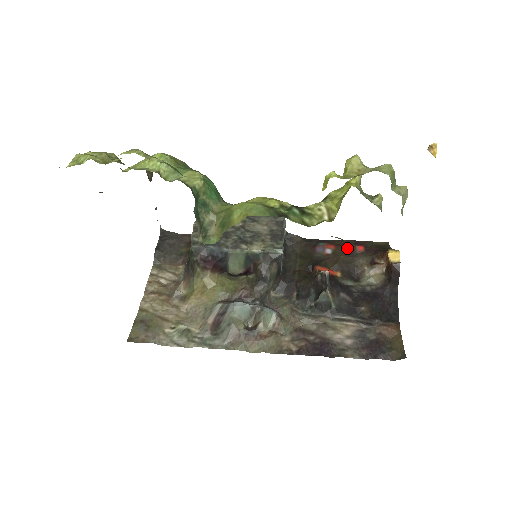
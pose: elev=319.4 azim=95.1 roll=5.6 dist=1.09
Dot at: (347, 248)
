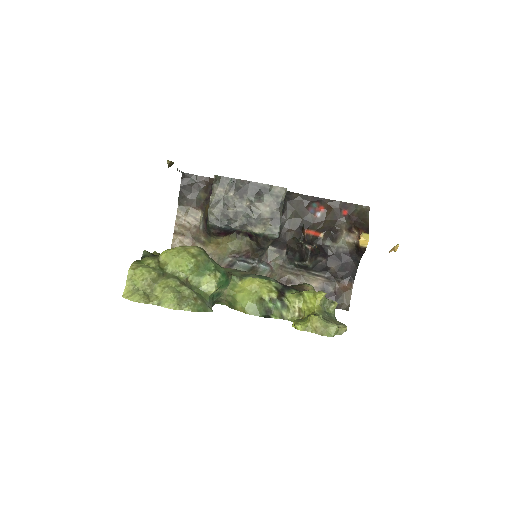
Dot at: (334, 210)
